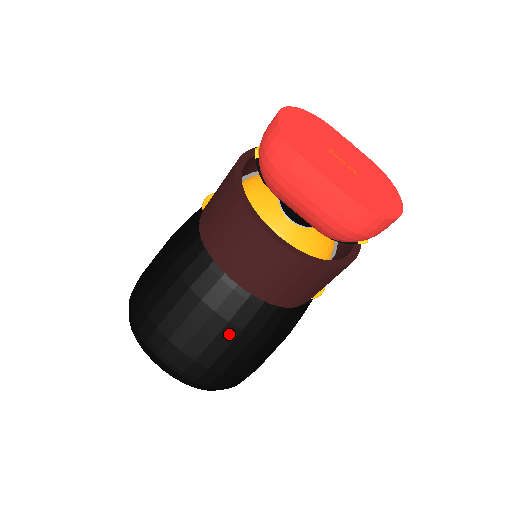
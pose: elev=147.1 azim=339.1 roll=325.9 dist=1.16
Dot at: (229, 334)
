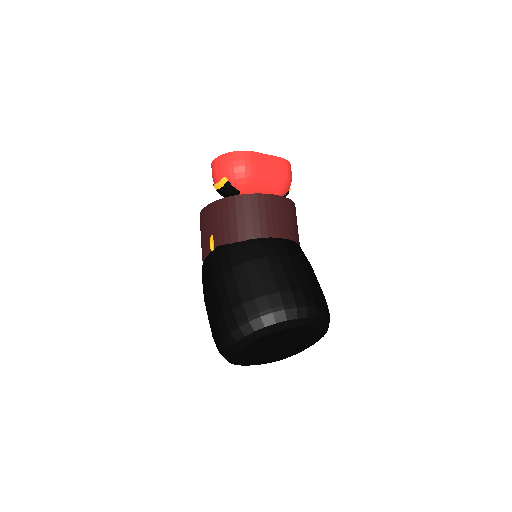
Dot at: (304, 264)
